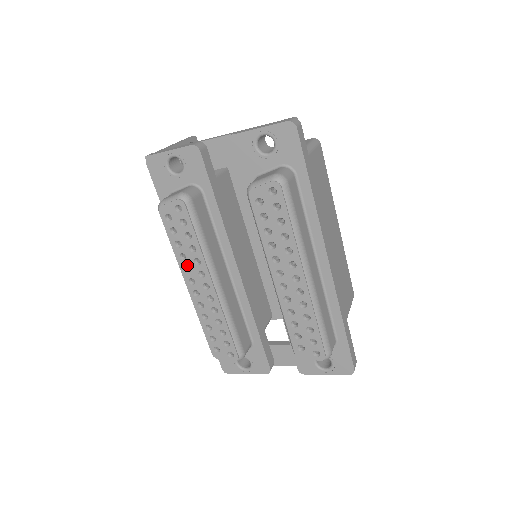
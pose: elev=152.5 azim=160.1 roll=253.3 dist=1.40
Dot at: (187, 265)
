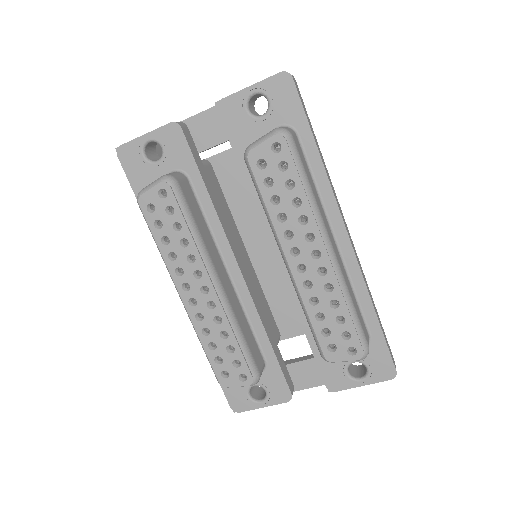
Dot at: (178, 266)
